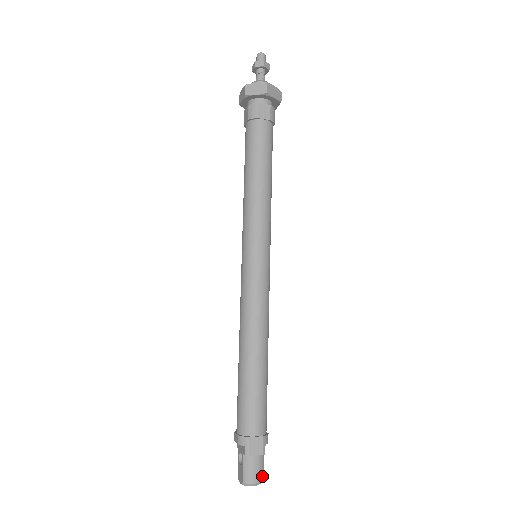
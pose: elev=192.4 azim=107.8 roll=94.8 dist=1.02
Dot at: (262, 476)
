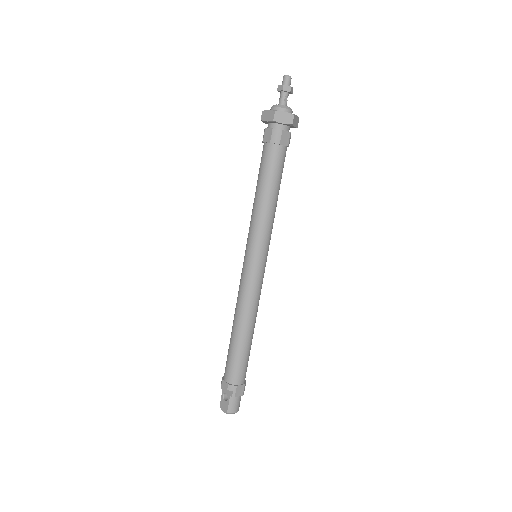
Dot at: occluded
